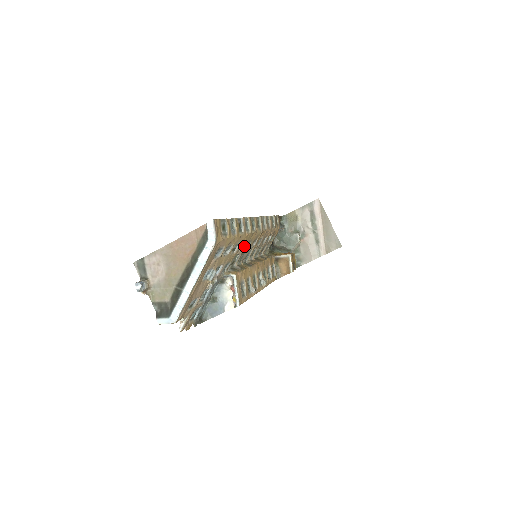
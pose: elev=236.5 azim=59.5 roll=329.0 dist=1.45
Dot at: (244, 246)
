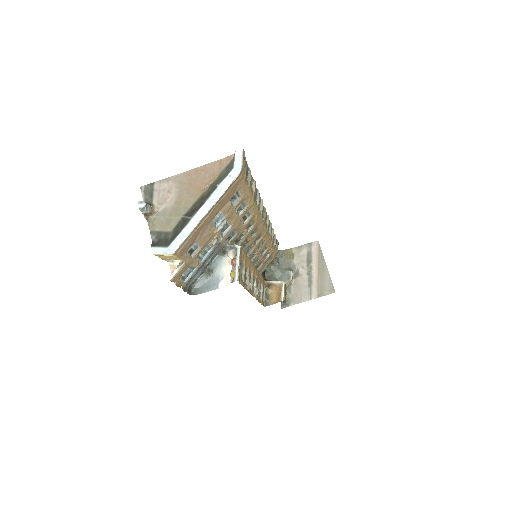
Dot at: (252, 228)
